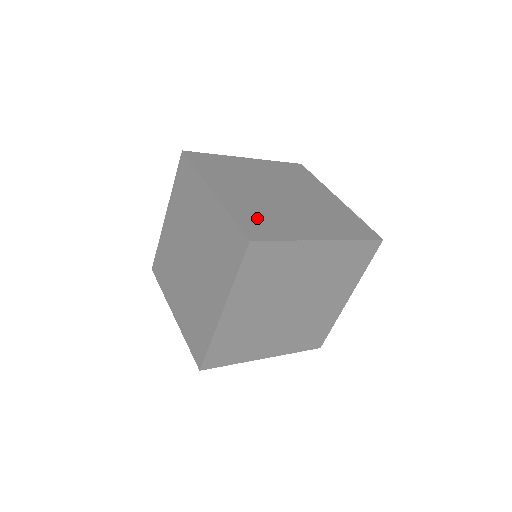
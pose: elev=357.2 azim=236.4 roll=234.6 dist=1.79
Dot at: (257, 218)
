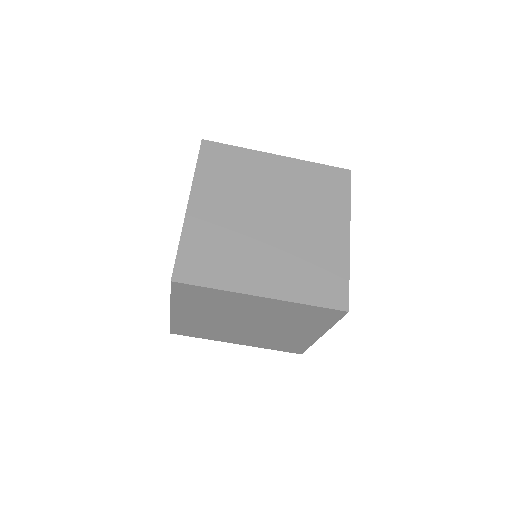
Dot at: (314, 280)
